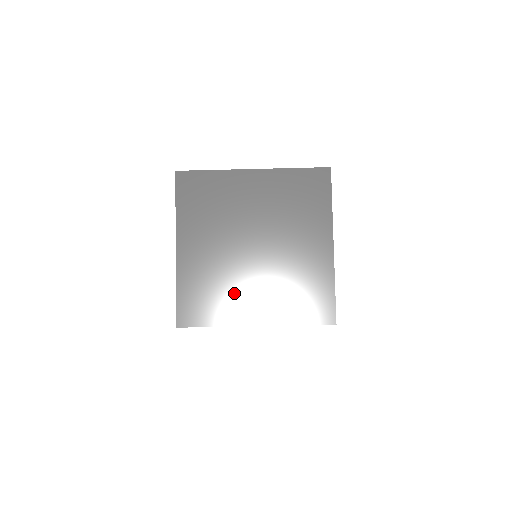
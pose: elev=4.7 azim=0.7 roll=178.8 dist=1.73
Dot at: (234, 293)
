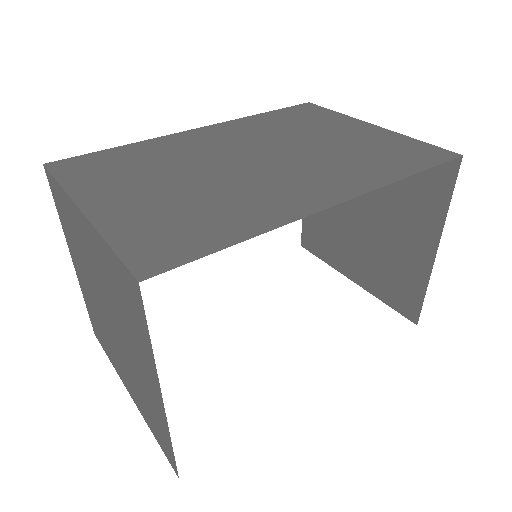
Dot at: (111, 347)
